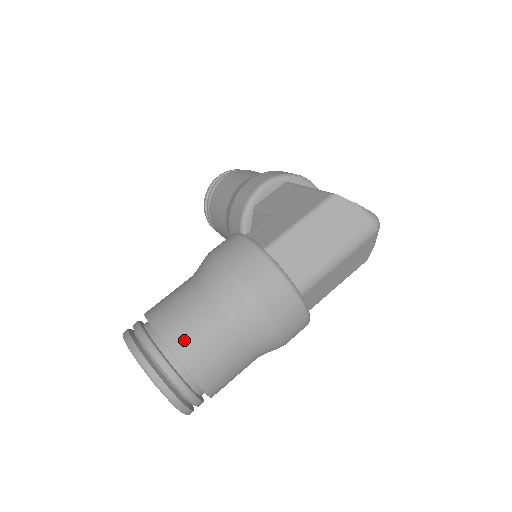
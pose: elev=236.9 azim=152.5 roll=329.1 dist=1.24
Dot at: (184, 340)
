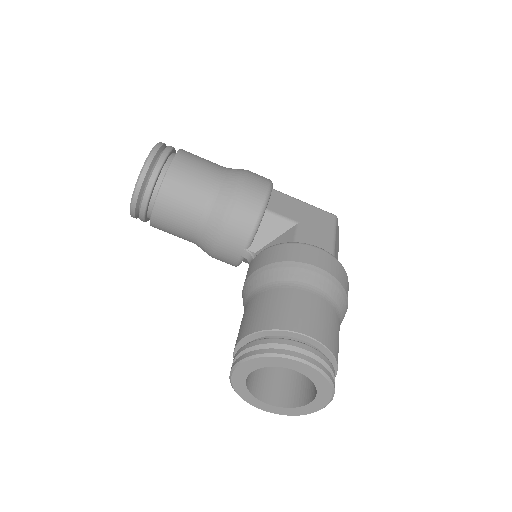
Dot at: (337, 348)
